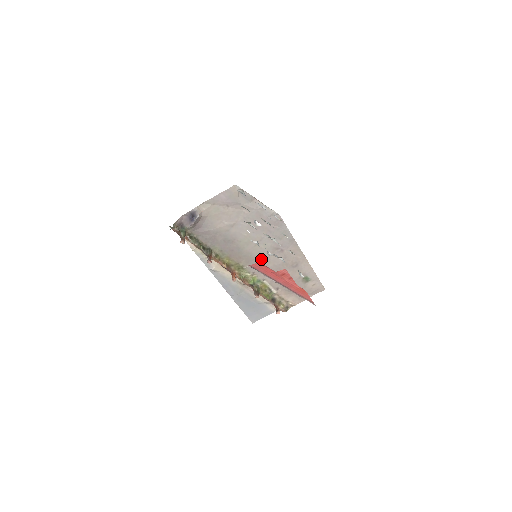
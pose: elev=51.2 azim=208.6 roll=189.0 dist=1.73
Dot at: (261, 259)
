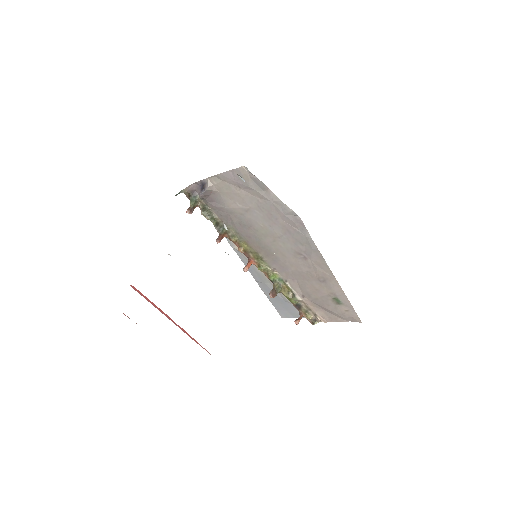
Dot at: (282, 258)
